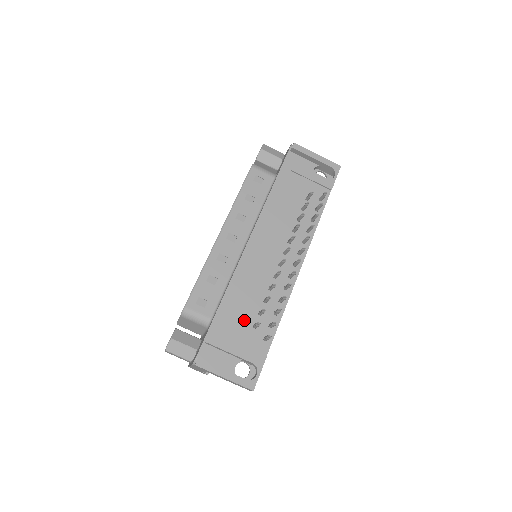
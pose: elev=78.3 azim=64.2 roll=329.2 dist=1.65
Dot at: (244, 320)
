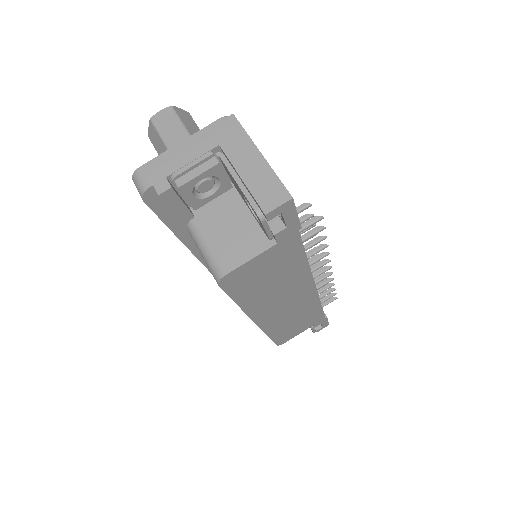
Dot at: occluded
